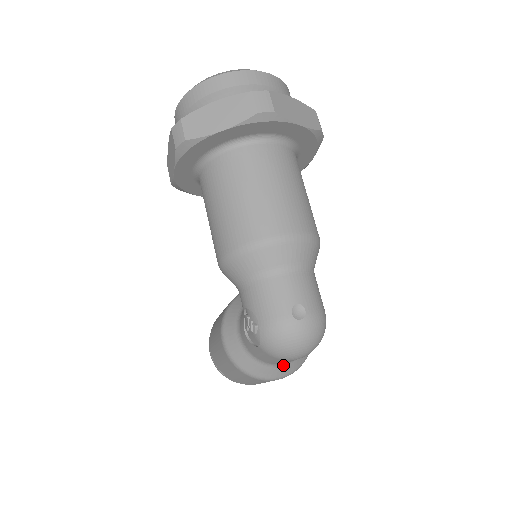
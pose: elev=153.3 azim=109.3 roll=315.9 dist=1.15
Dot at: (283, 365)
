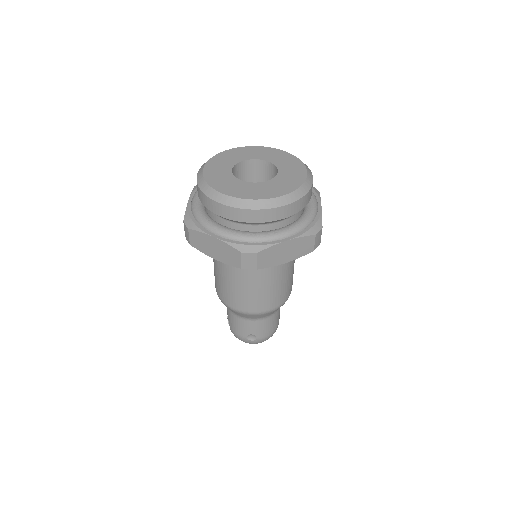
Dot at: occluded
